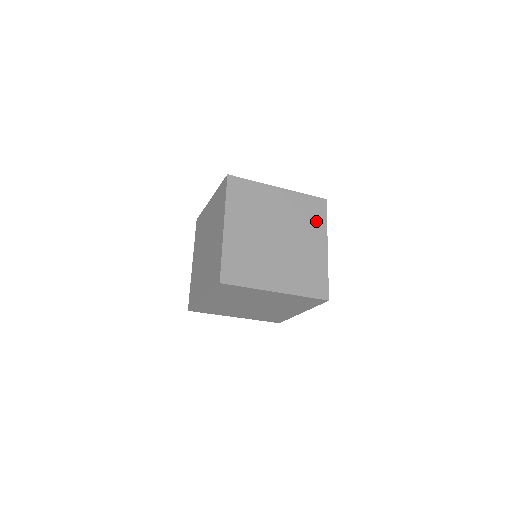
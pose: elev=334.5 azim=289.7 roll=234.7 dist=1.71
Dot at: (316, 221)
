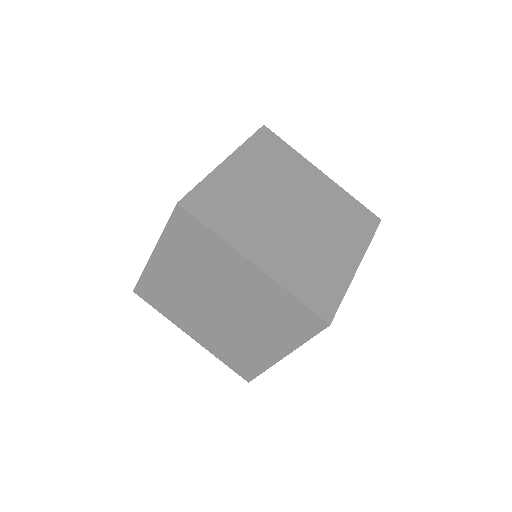
Dot at: (288, 330)
